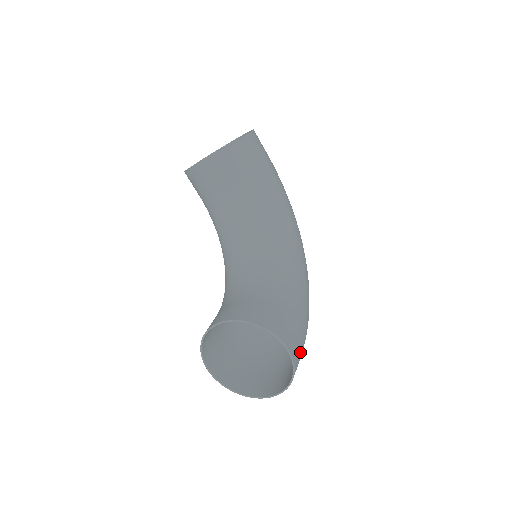
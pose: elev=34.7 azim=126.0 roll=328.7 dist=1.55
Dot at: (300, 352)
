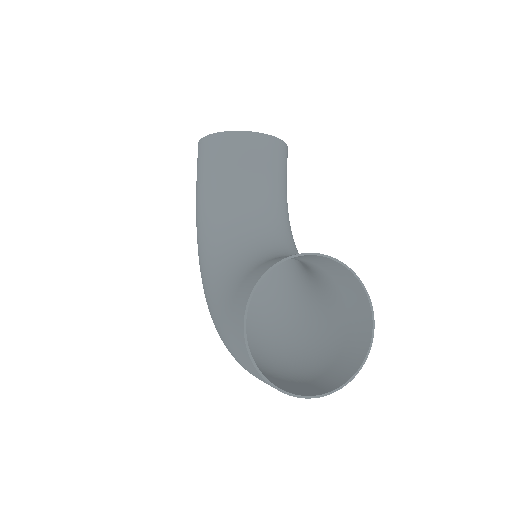
Dot at: (348, 353)
